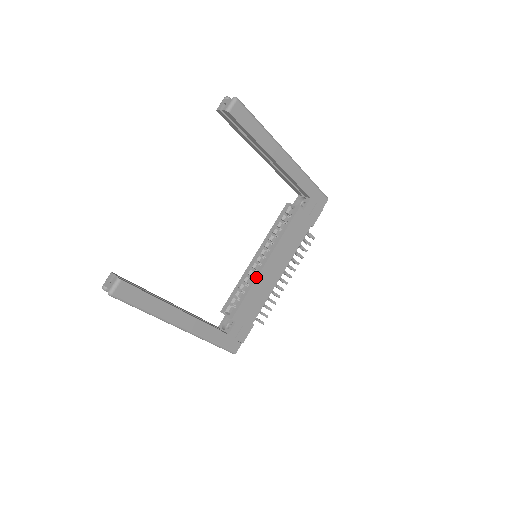
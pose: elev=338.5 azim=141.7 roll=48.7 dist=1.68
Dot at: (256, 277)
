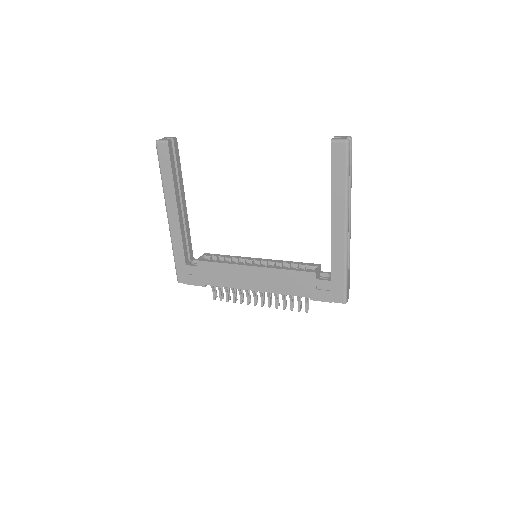
Dot at: (237, 264)
